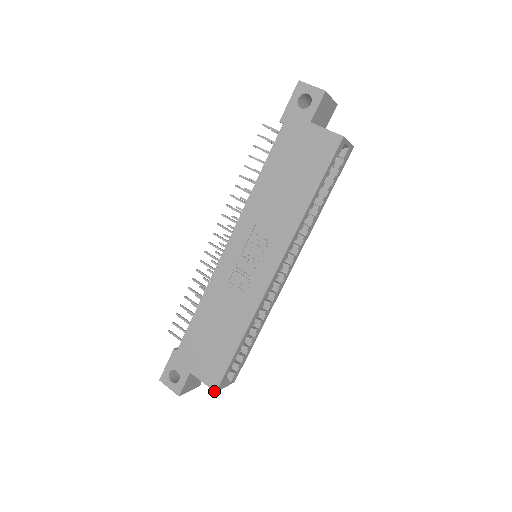
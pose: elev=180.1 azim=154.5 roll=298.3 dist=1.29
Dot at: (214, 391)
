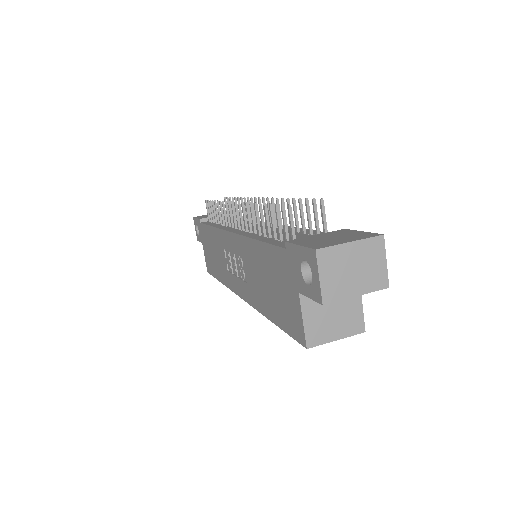
Dot at: (207, 270)
